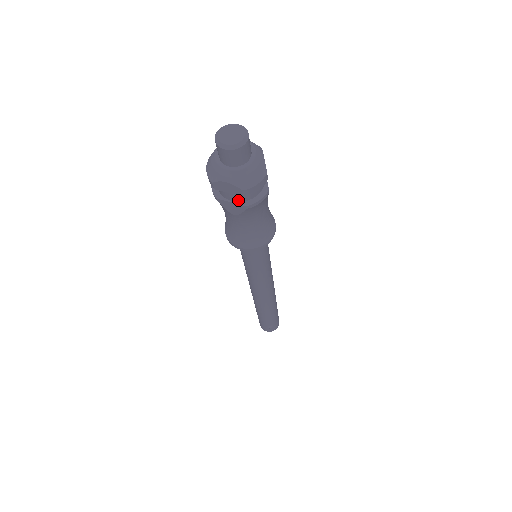
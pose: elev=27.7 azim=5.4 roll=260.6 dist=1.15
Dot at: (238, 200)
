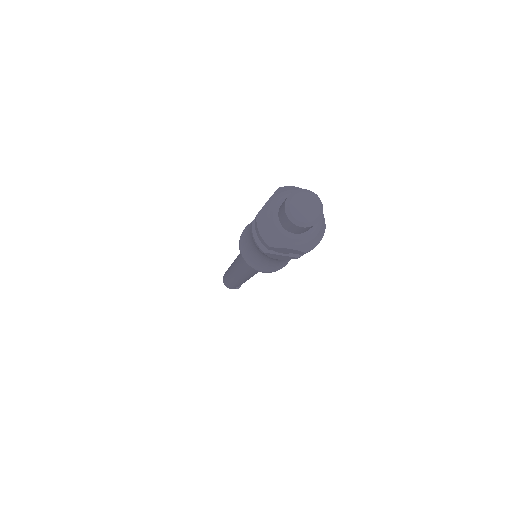
Dot at: (289, 253)
